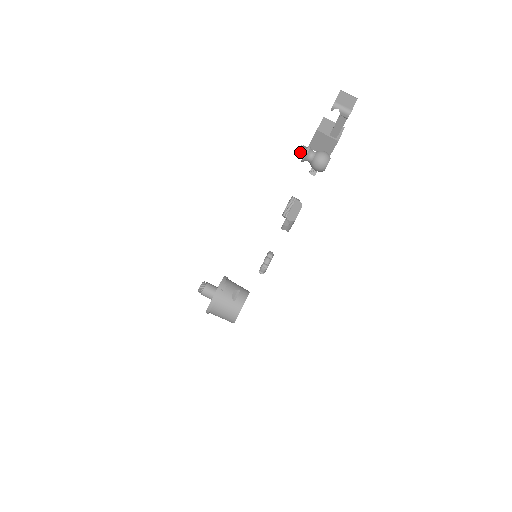
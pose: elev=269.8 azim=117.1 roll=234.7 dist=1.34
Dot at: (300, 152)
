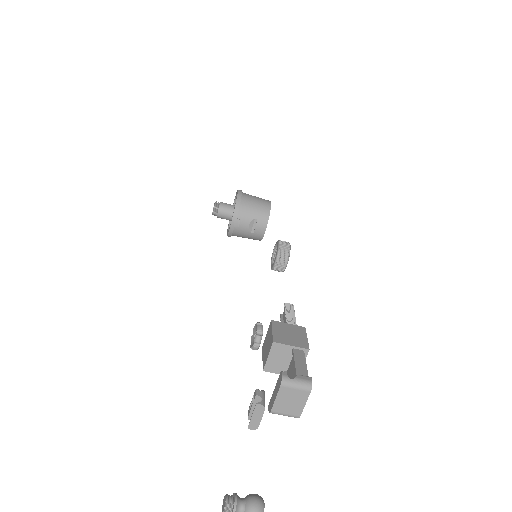
Dot at: out of frame
